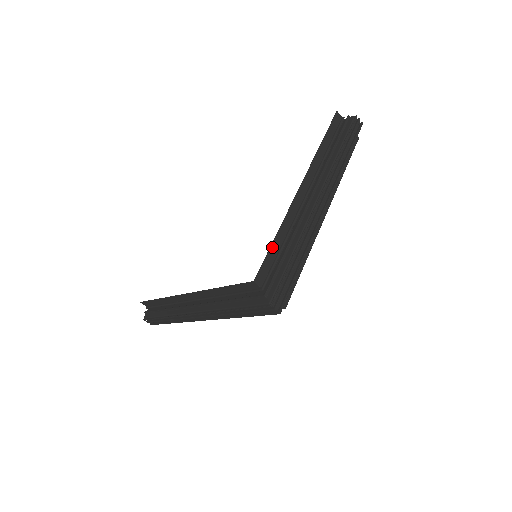
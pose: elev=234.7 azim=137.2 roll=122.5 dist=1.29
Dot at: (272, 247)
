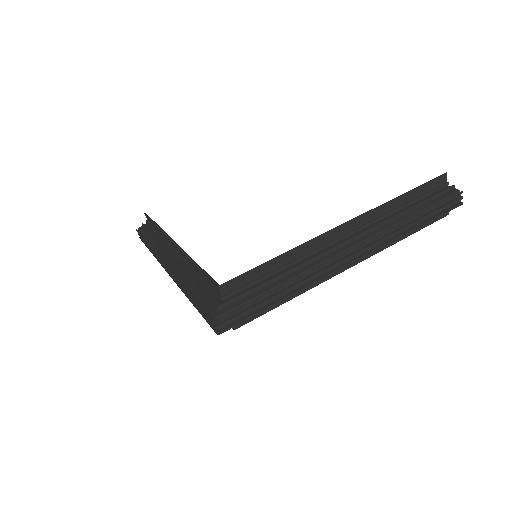
Dot at: (264, 265)
